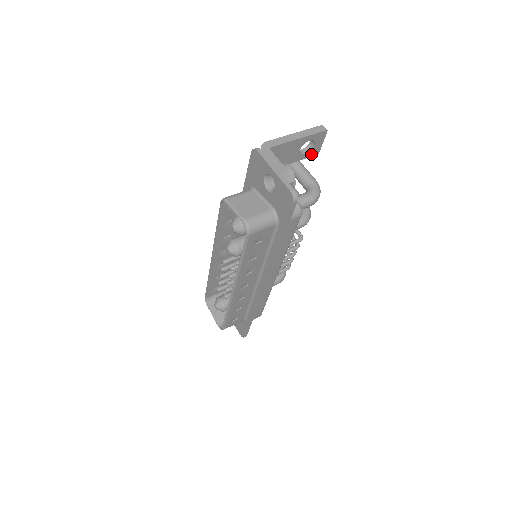
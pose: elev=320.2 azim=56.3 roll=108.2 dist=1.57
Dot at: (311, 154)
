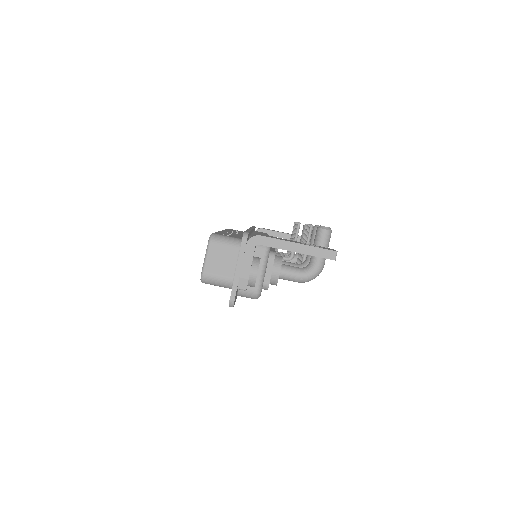
Dot at: occluded
